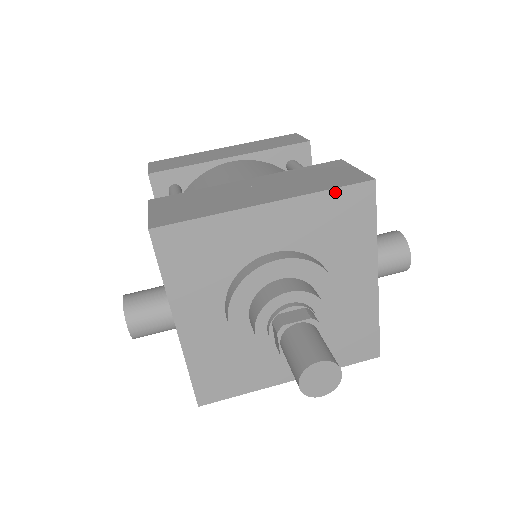
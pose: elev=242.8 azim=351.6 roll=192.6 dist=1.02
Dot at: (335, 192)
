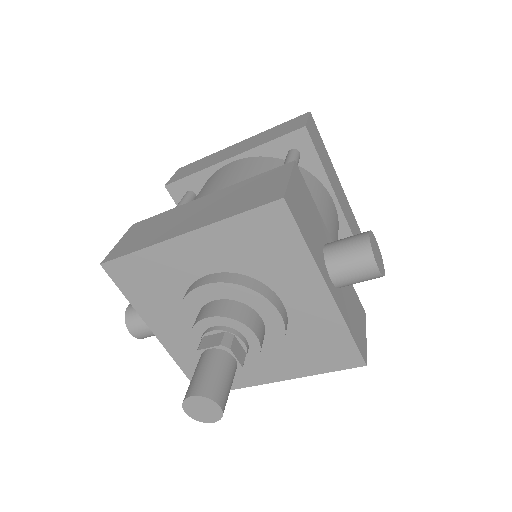
Dot at: (245, 216)
